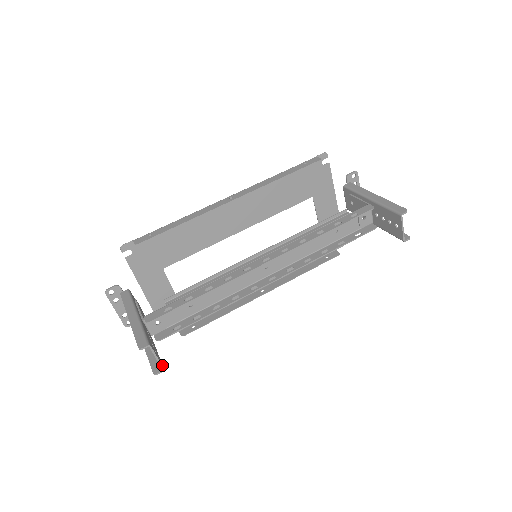
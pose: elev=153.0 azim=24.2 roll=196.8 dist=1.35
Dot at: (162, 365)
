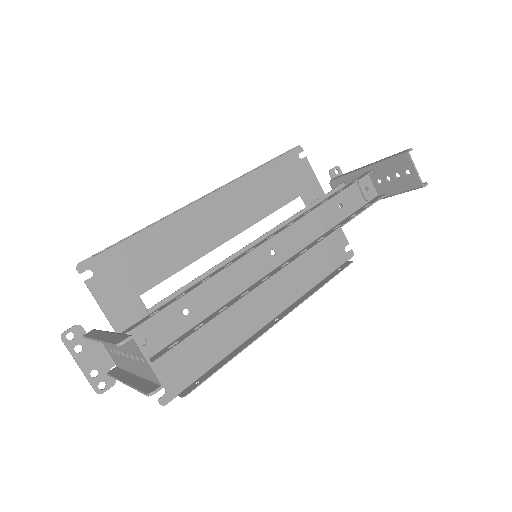
Dot at: (159, 378)
